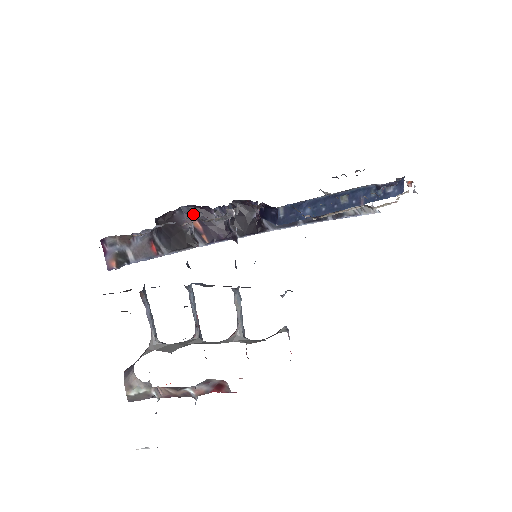
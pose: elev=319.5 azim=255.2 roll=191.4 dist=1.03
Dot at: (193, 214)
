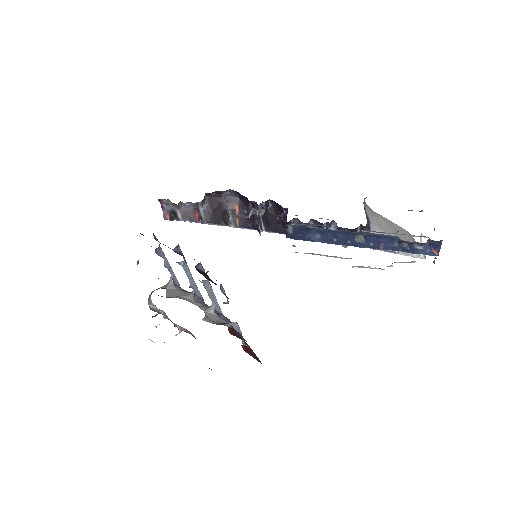
Dot at: (237, 198)
